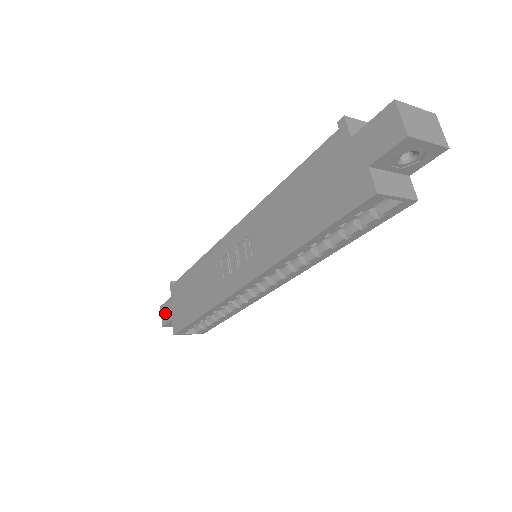
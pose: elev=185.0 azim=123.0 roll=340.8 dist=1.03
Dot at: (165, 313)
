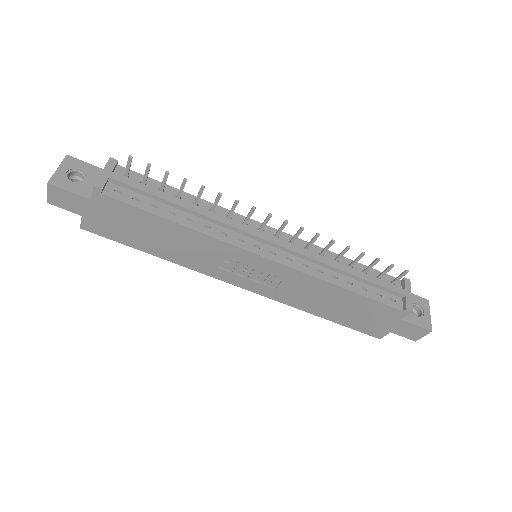
Dot at: (64, 200)
